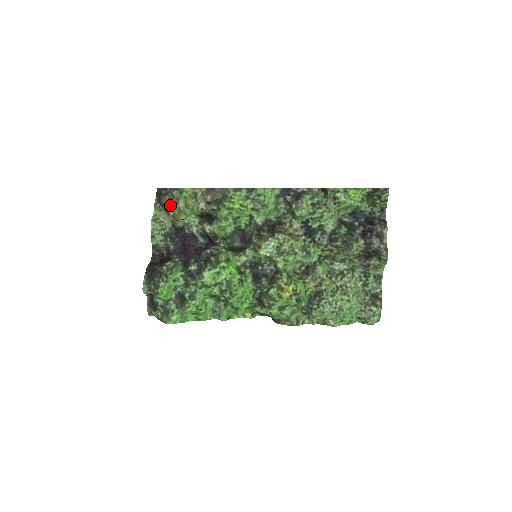
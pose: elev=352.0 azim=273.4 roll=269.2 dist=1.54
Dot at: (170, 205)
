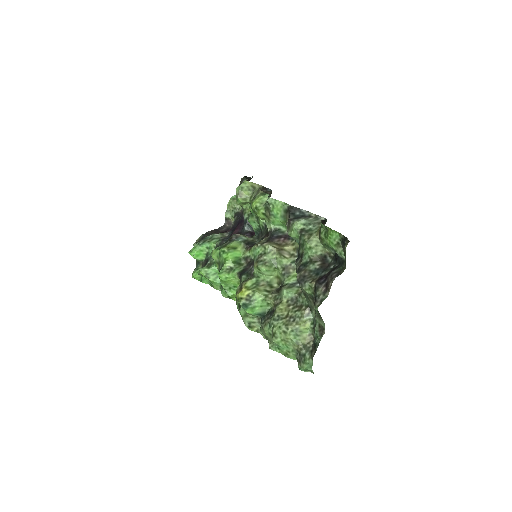
Dot at: occluded
